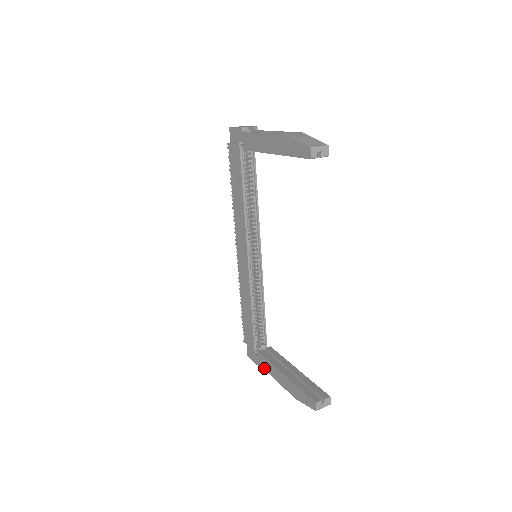
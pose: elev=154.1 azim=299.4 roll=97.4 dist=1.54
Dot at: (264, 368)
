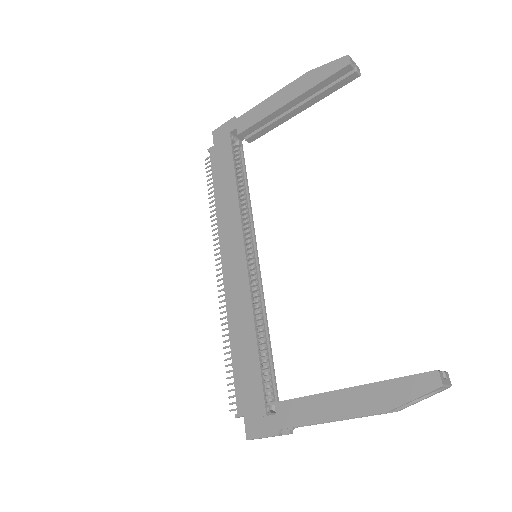
Dot at: (294, 424)
